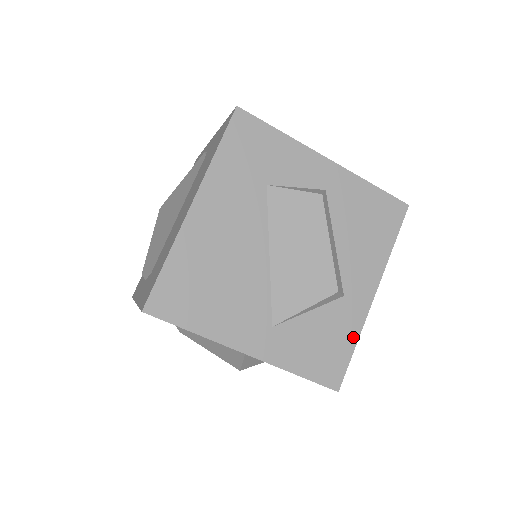
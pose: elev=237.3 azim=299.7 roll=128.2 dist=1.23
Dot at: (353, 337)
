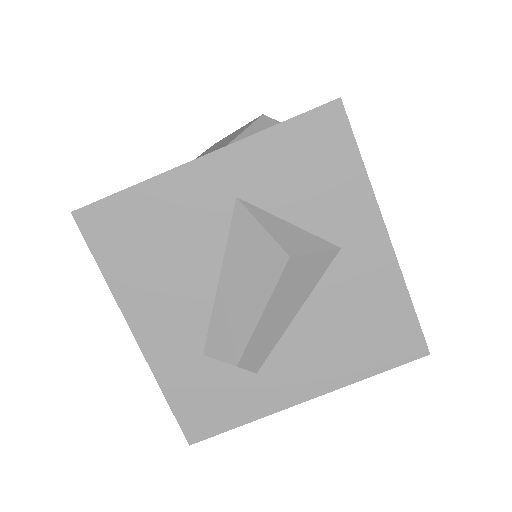
Dot at: occluded
